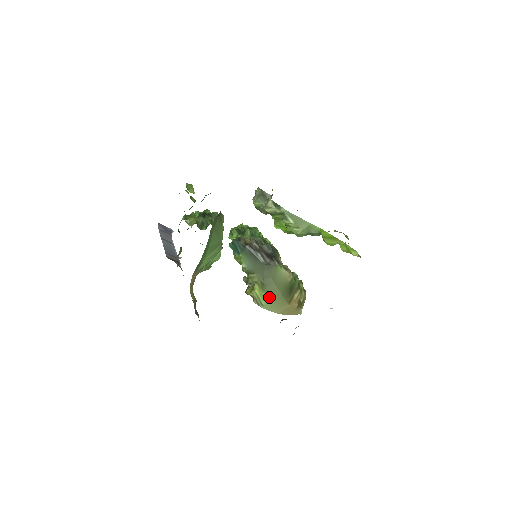
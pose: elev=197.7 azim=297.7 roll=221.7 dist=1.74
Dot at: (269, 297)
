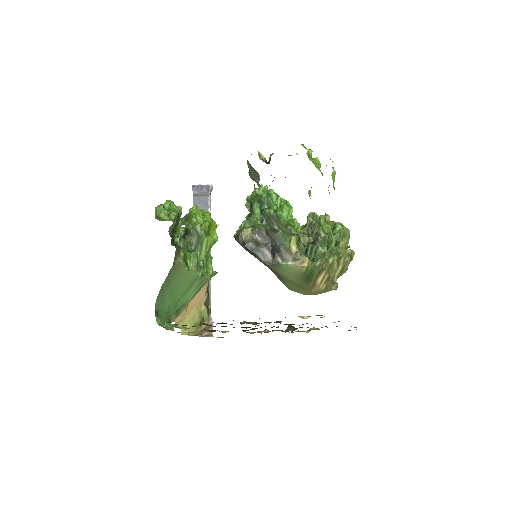
Dot at: (288, 285)
